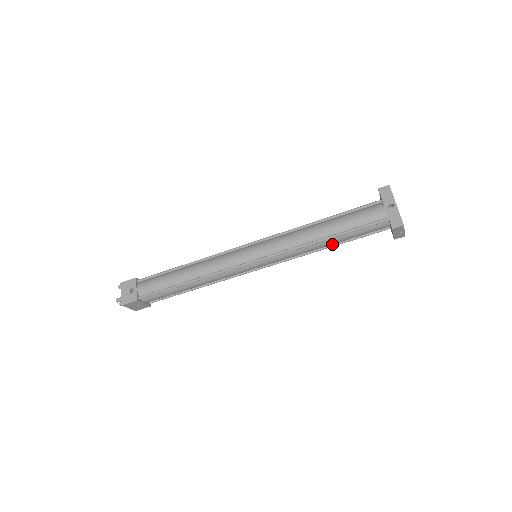
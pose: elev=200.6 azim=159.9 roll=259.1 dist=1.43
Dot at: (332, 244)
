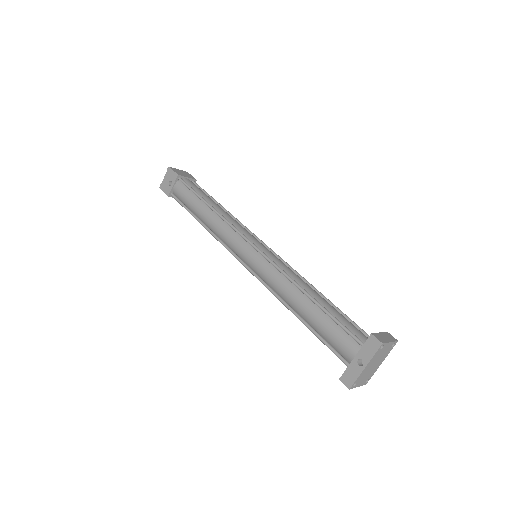
Dot at: occluded
